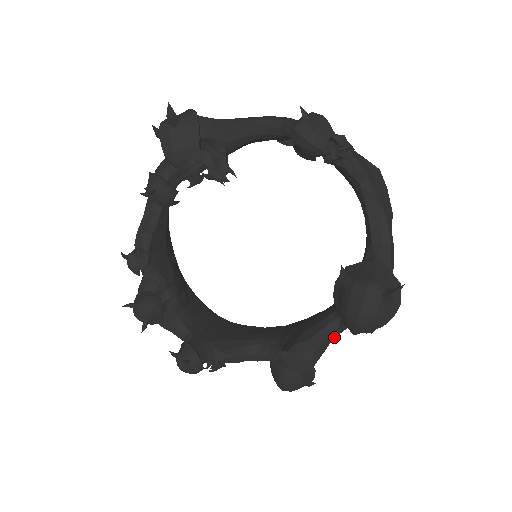
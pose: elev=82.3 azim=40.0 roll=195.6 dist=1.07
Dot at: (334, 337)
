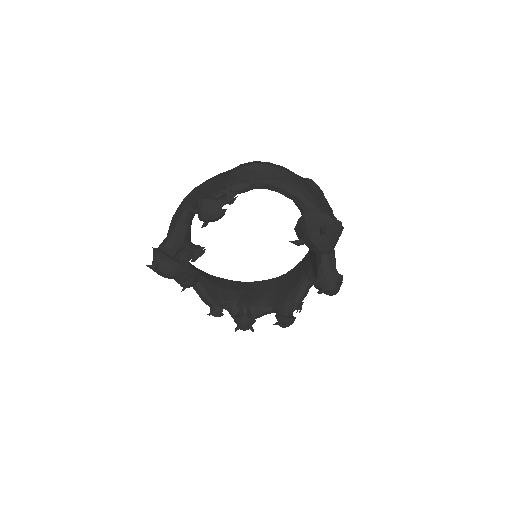
Dot at: occluded
